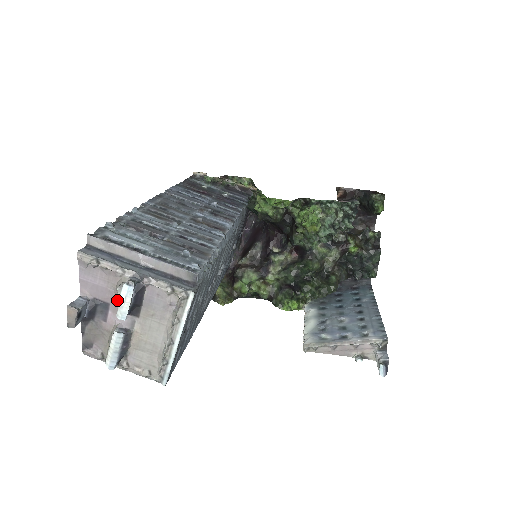
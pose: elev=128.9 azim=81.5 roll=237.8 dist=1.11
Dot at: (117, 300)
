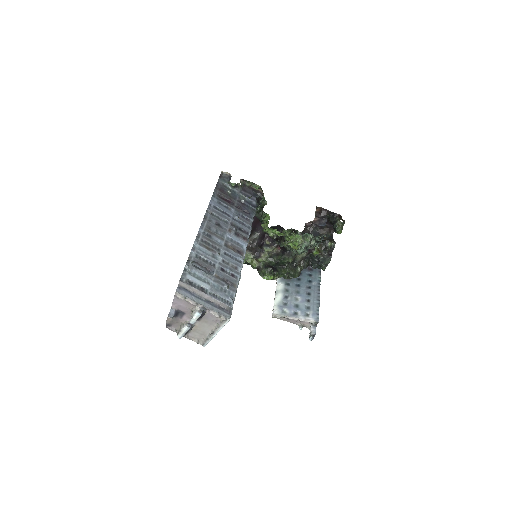
Dot at: (190, 313)
